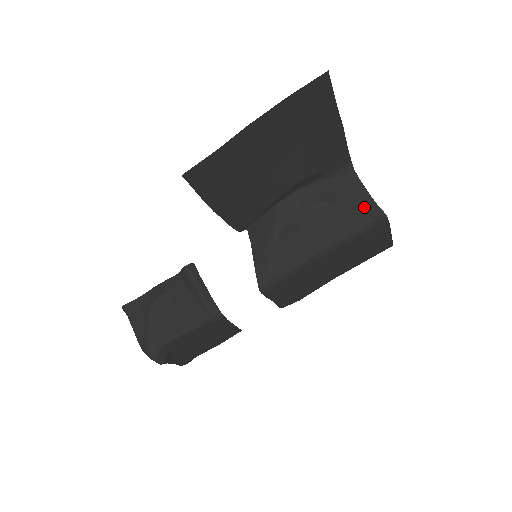
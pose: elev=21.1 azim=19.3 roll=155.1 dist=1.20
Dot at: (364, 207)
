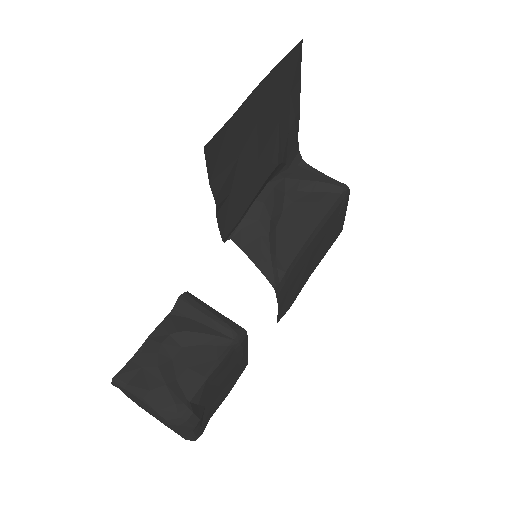
Dot at: (328, 185)
